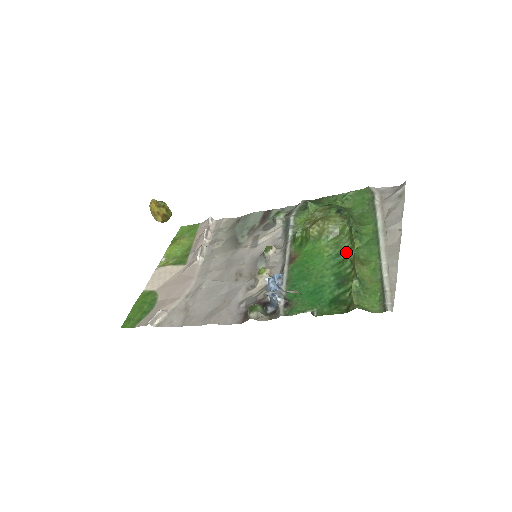
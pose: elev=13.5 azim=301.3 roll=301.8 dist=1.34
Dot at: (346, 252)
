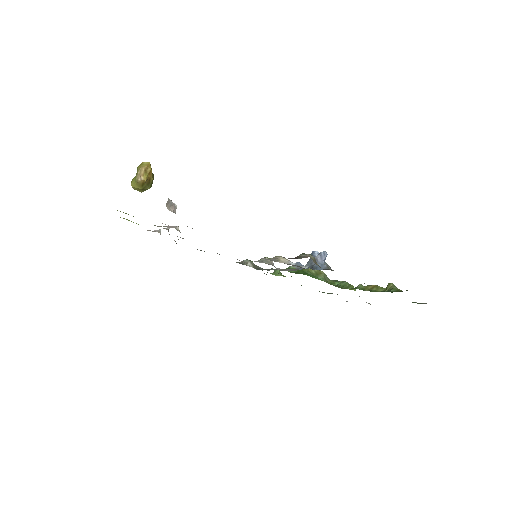
Dot at: occluded
